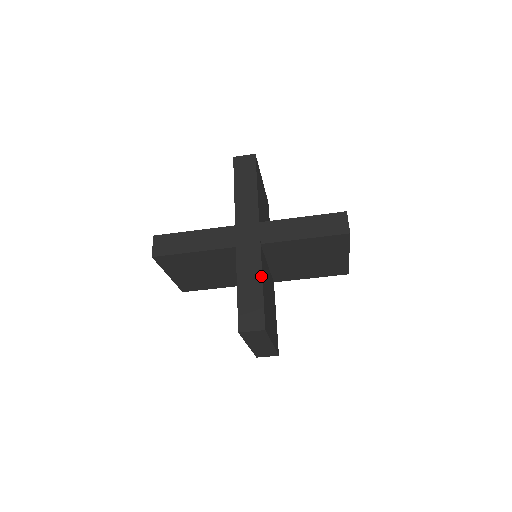
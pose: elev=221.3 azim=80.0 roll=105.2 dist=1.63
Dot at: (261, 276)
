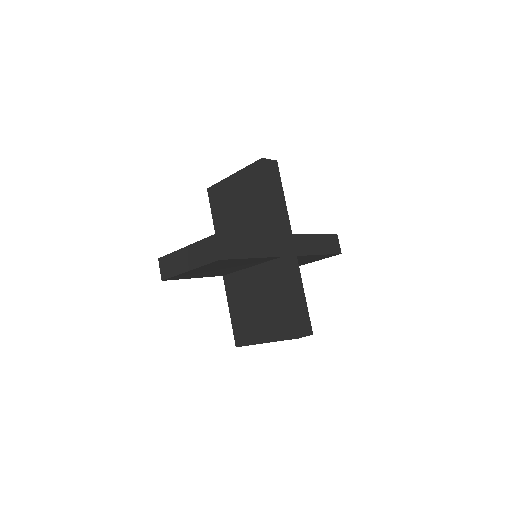
Dot at: occluded
